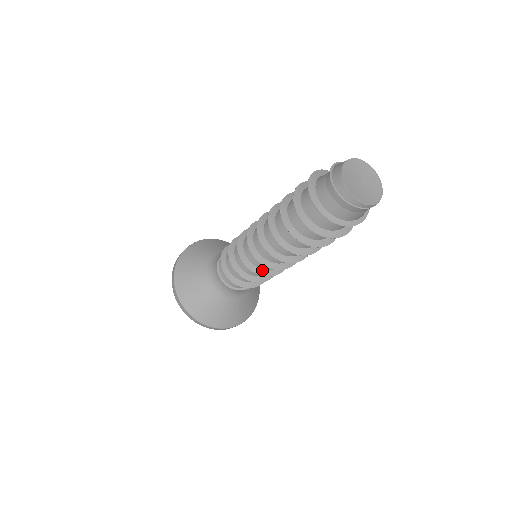
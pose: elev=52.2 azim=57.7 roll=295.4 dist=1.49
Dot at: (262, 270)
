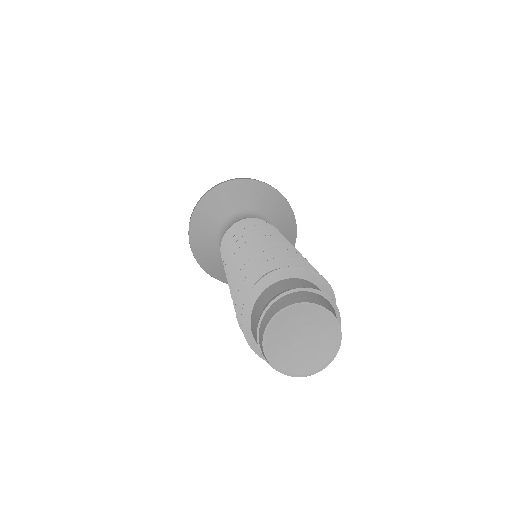
Dot at: occluded
